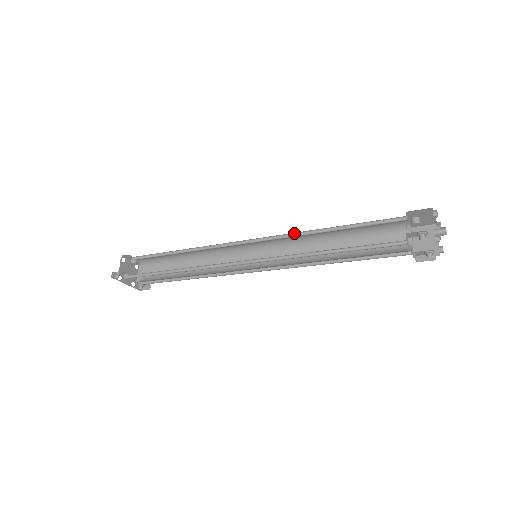
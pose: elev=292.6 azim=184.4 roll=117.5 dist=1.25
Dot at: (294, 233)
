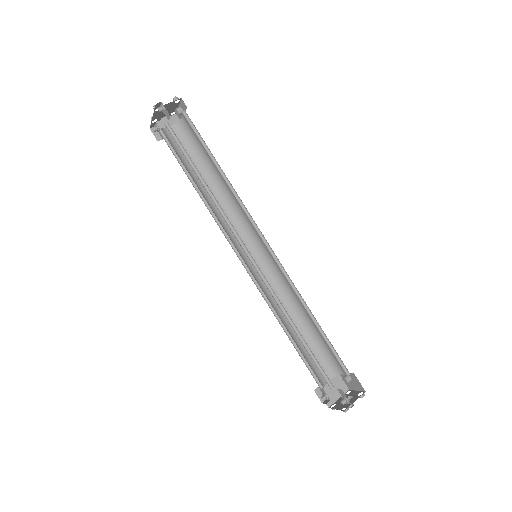
Dot at: occluded
